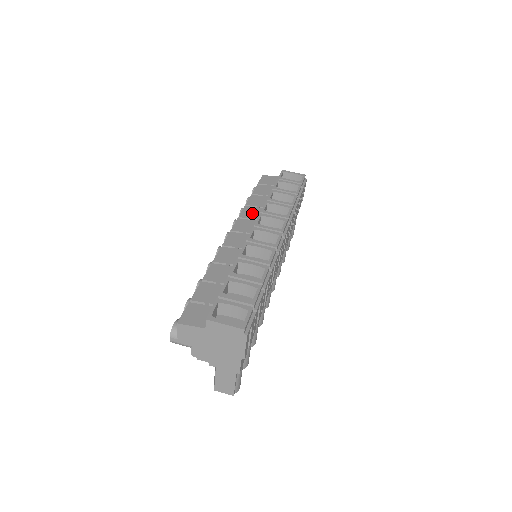
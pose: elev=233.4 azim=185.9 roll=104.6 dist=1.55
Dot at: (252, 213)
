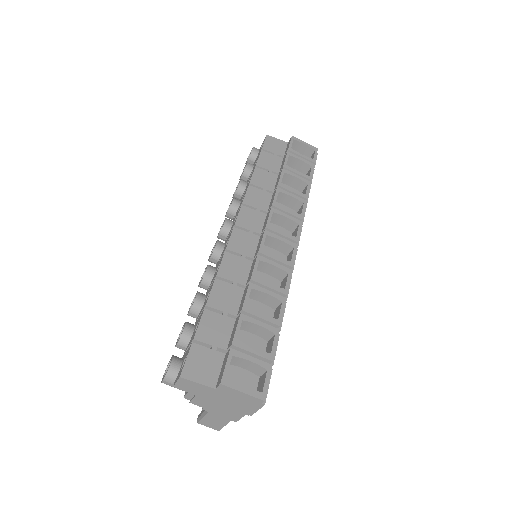
Dot at: (258, 199)
